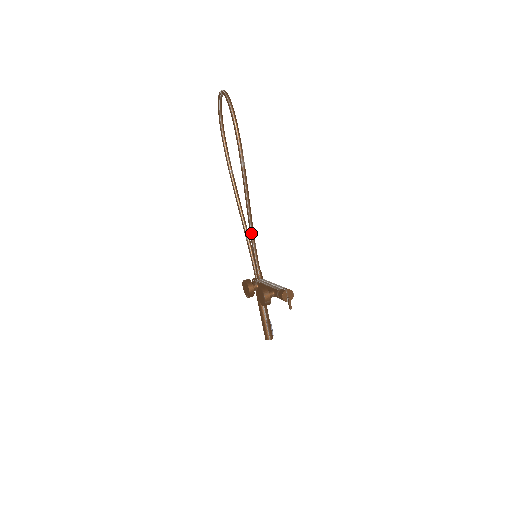
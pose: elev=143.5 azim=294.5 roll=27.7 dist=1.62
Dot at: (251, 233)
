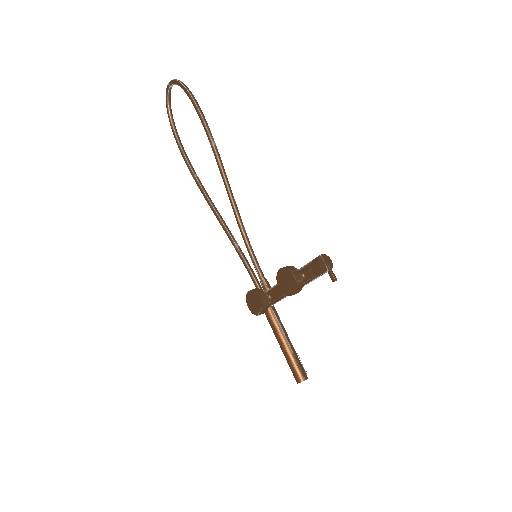
Dot at: (242, 229)
